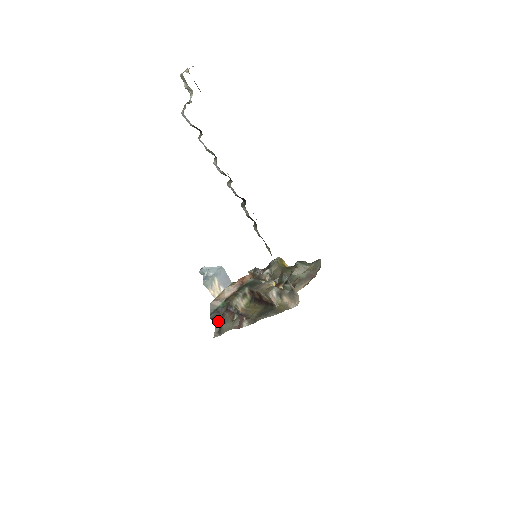
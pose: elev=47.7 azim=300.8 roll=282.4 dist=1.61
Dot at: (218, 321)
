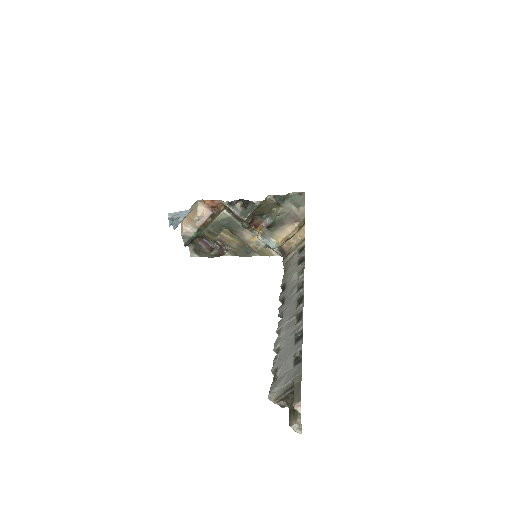
Dot at: (192, 244)
